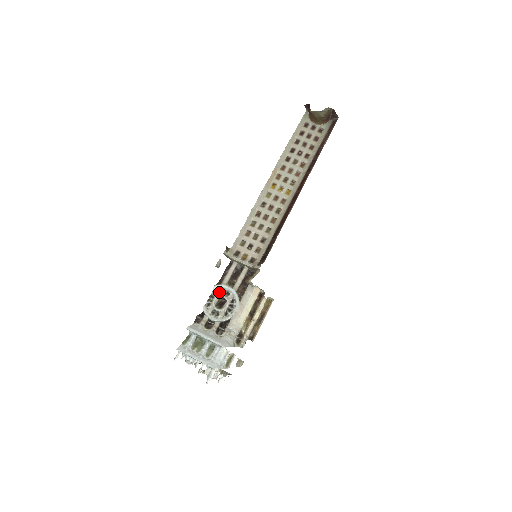
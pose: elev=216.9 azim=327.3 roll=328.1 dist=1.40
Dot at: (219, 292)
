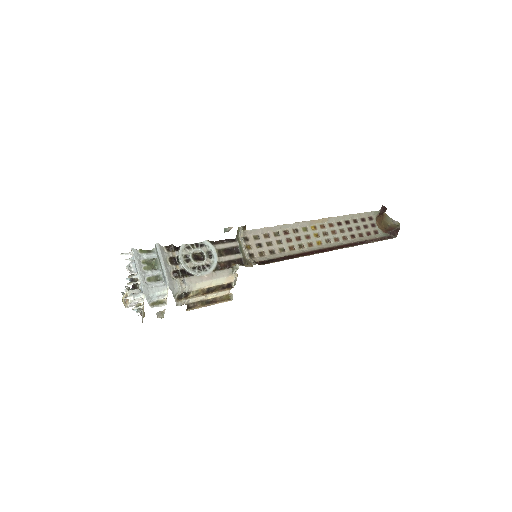
Dot at: (205, 248)
